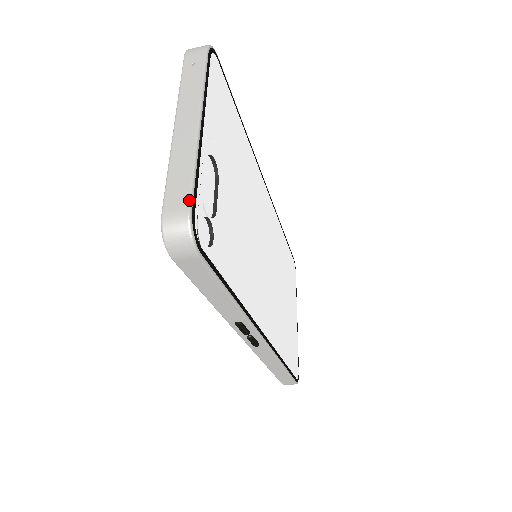
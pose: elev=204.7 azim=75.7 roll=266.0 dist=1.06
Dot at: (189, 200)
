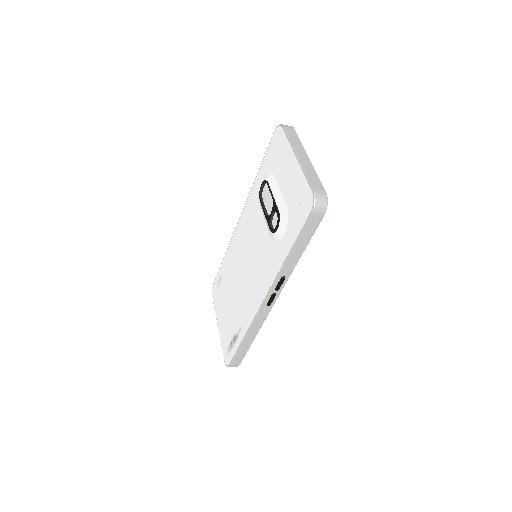
Dot at: occluded
